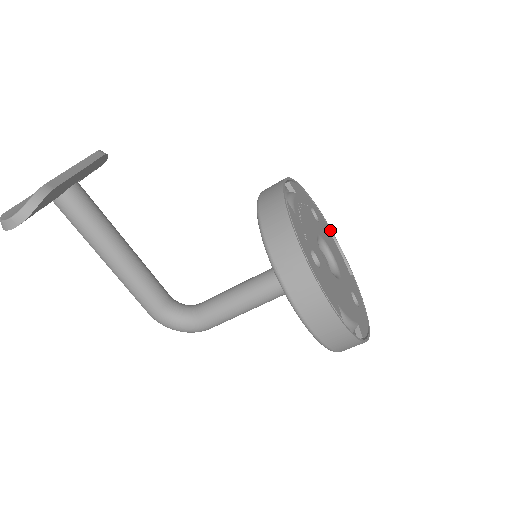
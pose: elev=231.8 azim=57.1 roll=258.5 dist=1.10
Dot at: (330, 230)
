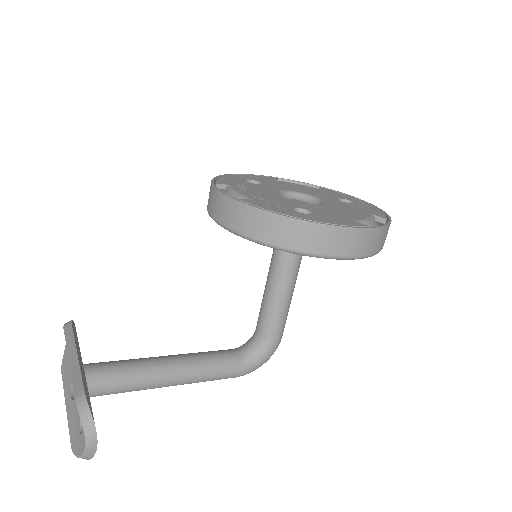
Dot at: (271, 178)
